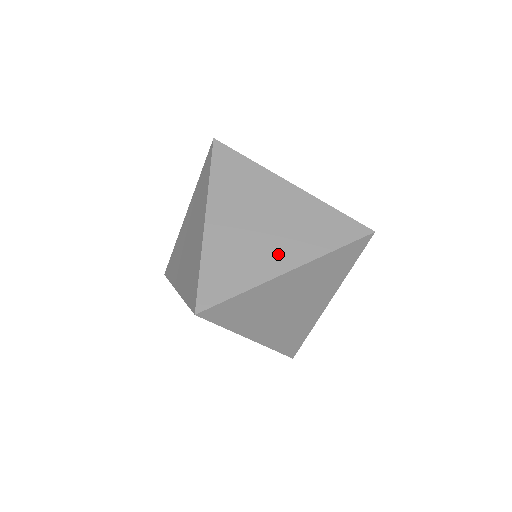
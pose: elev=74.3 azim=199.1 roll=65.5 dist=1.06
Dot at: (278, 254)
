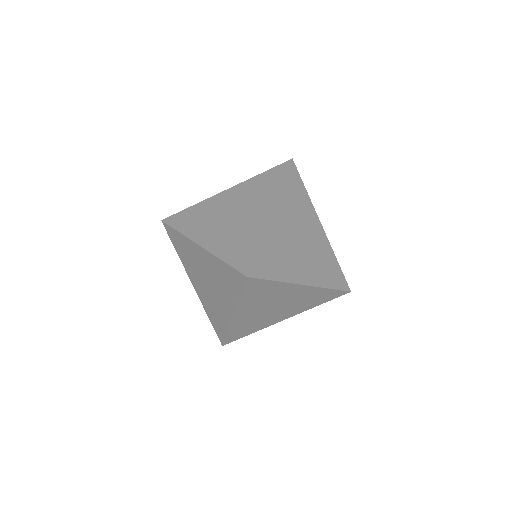
Dot at: (256, 214)
